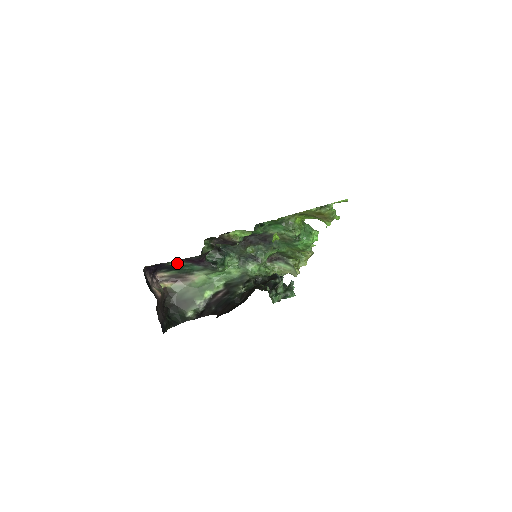
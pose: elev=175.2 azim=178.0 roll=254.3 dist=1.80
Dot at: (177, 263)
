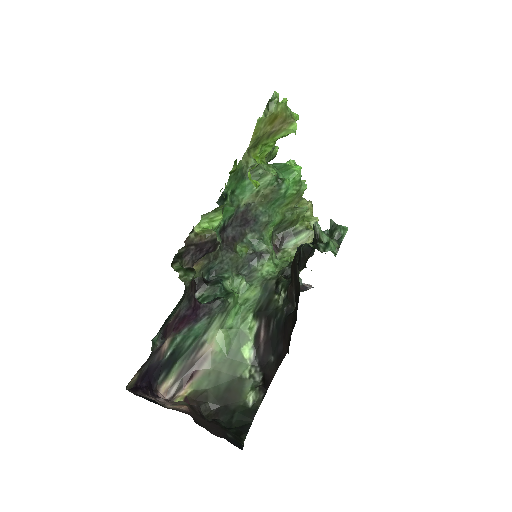
Dot at: (169, 347)
